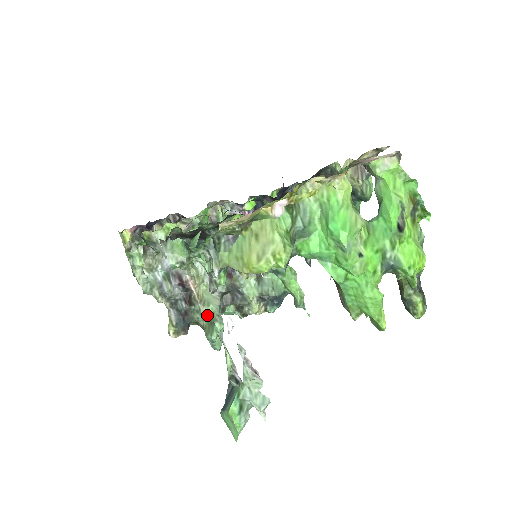
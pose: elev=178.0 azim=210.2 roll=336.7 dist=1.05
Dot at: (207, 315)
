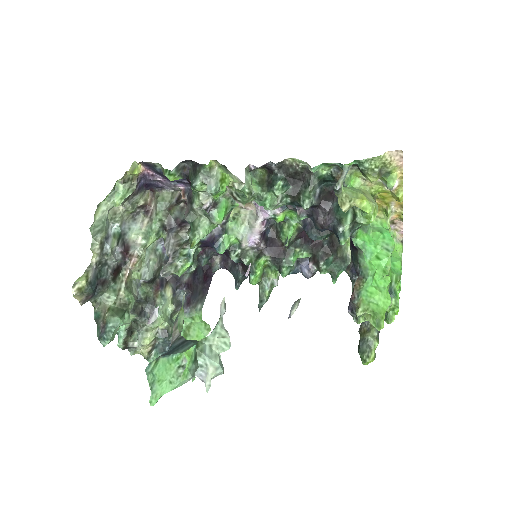
Dot at: (122, 300)
